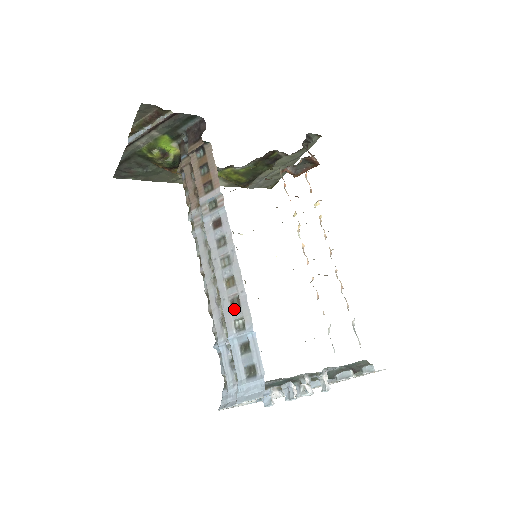
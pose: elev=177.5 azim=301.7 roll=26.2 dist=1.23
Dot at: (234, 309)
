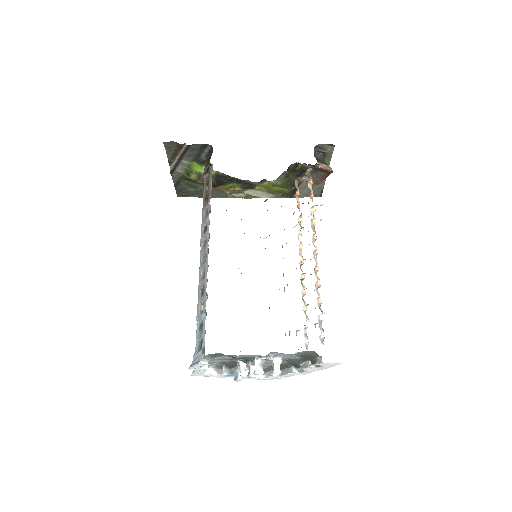
Dot at: (202, 296)
